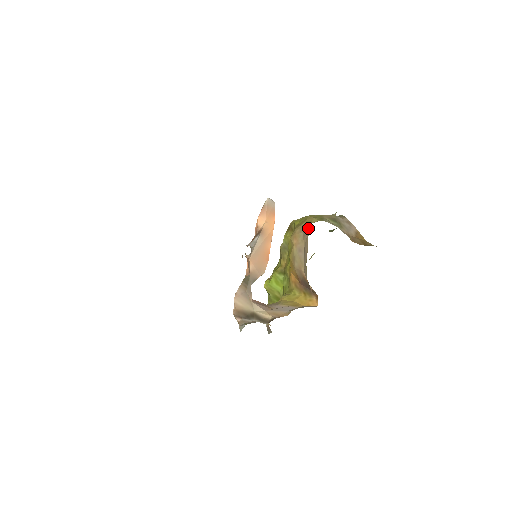
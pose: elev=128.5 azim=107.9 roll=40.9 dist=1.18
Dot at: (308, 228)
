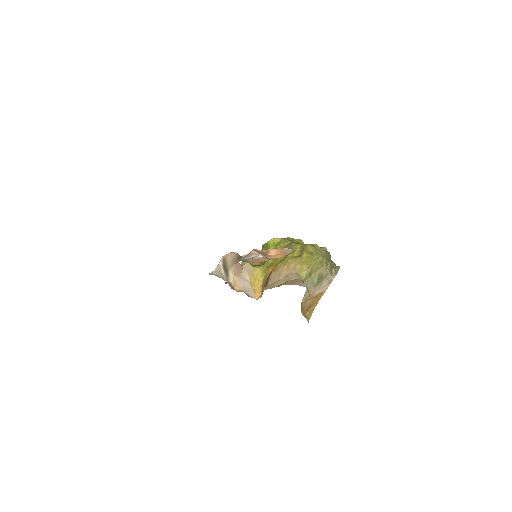
Dot at: (289, 280)
